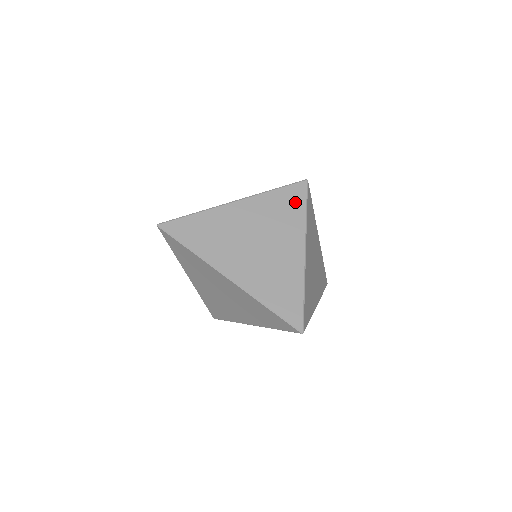
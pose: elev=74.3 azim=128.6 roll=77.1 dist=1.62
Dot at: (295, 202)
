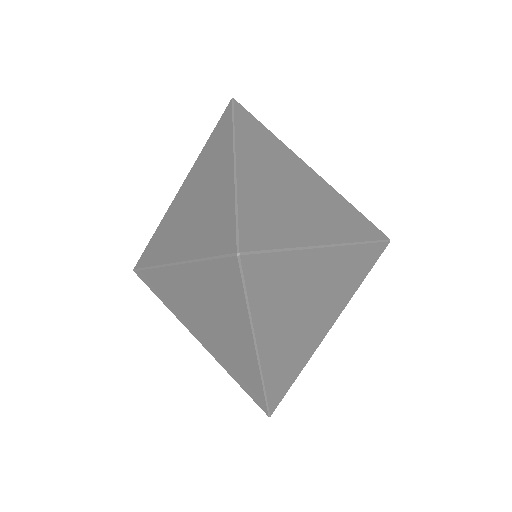
Dot at: (363, 228)
